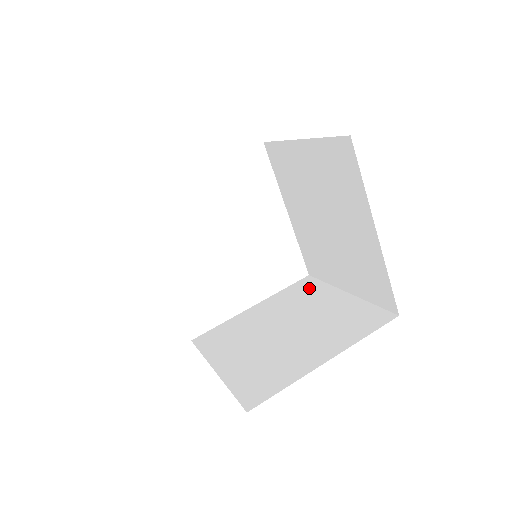
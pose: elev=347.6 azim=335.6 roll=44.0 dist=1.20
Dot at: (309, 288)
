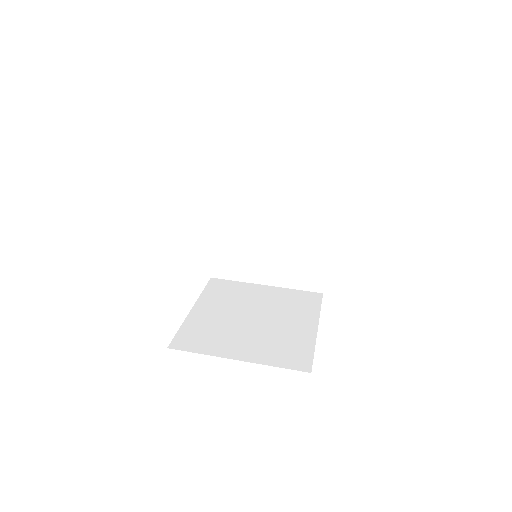
Dot at: (228, 287)
